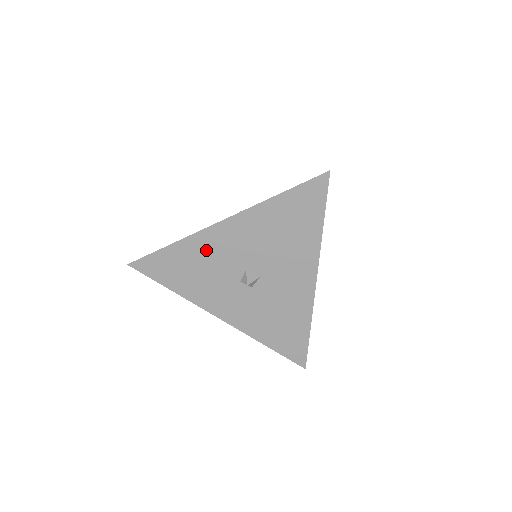
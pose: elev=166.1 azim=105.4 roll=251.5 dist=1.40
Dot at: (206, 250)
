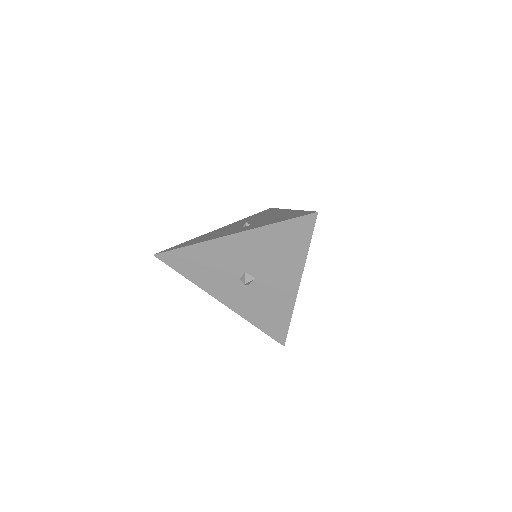
Dot at: (215, 254)
